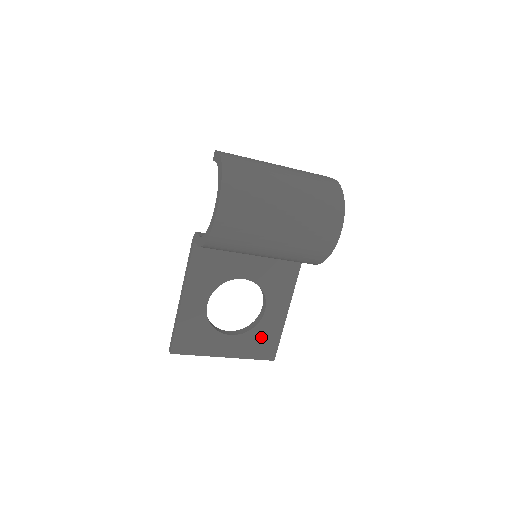
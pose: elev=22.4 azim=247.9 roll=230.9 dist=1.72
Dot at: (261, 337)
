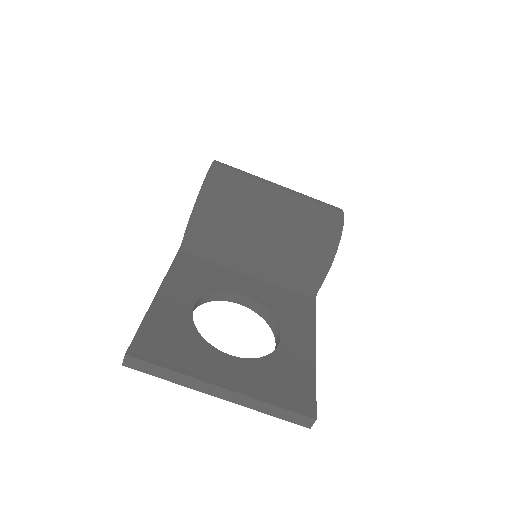
Dot at: (282, 373)
